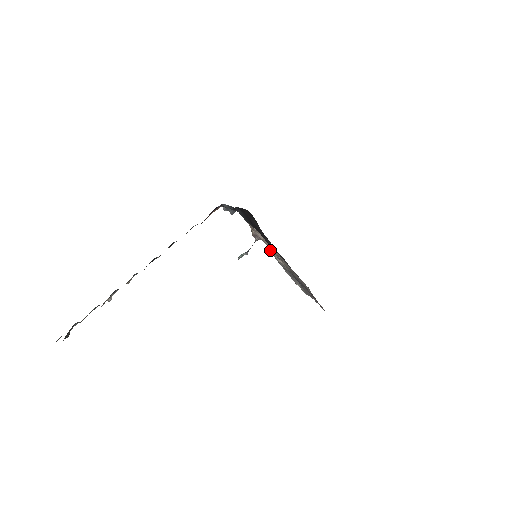
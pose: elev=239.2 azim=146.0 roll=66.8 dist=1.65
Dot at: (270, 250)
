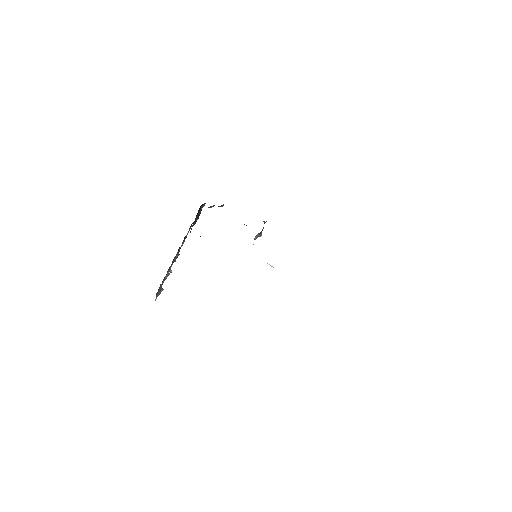
Dot at: occluded
